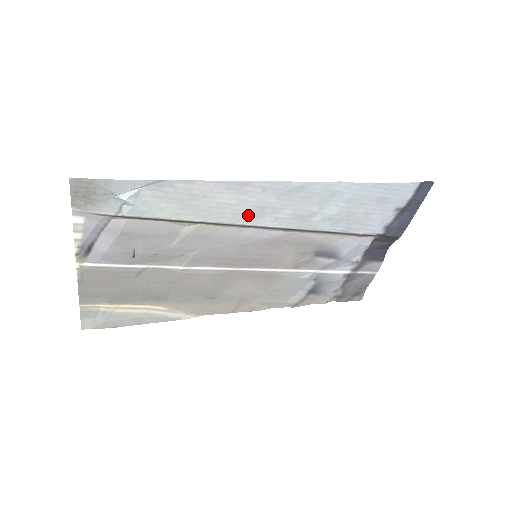
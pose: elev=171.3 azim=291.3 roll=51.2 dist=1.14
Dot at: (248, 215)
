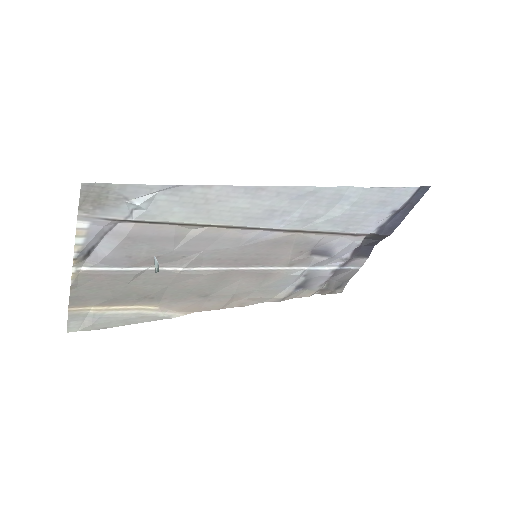
Dot at: (257, 218)
